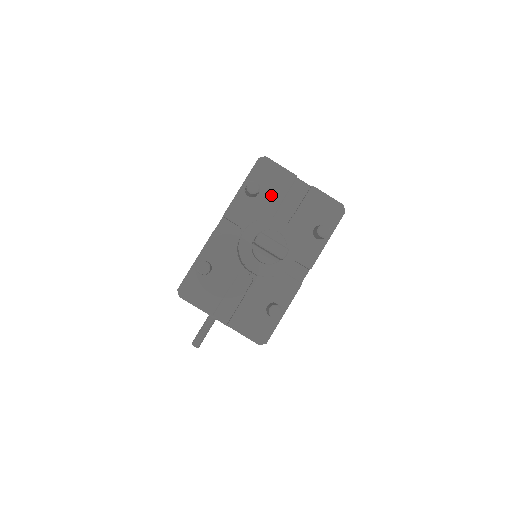
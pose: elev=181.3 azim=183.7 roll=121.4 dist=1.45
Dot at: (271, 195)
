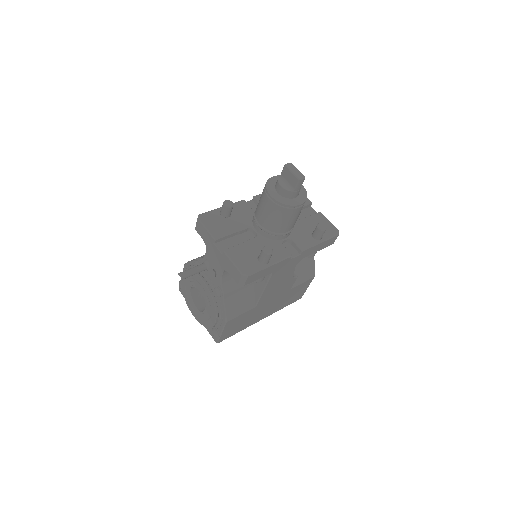
Dot at: occluded
